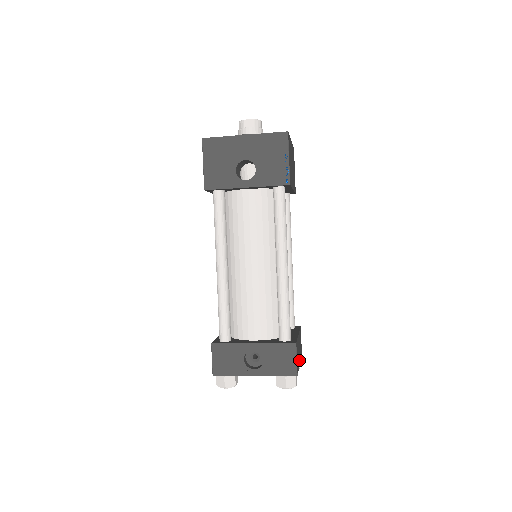
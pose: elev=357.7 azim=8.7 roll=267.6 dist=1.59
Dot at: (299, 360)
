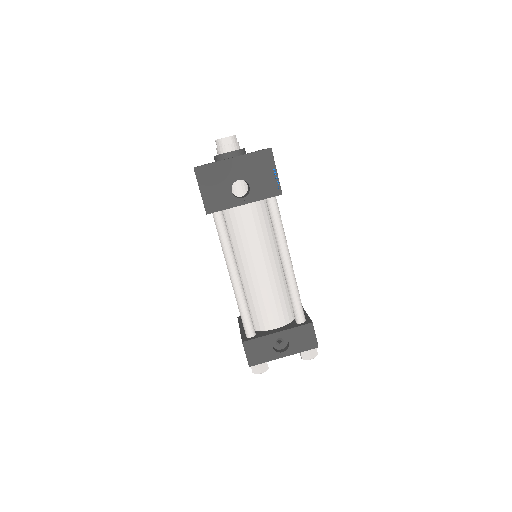
Dot at: occluded
